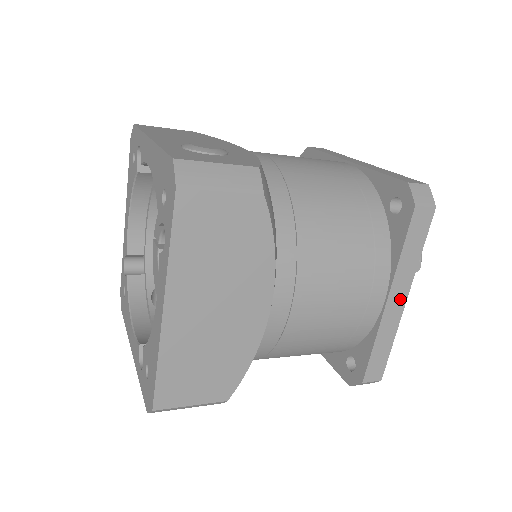
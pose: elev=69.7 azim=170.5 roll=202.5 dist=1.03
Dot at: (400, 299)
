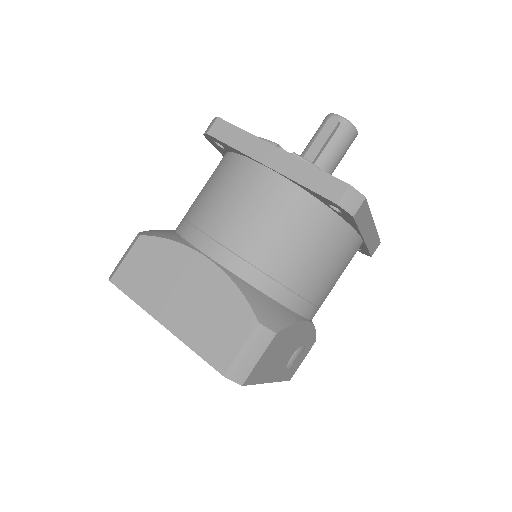
Dot at: (274, 154)
